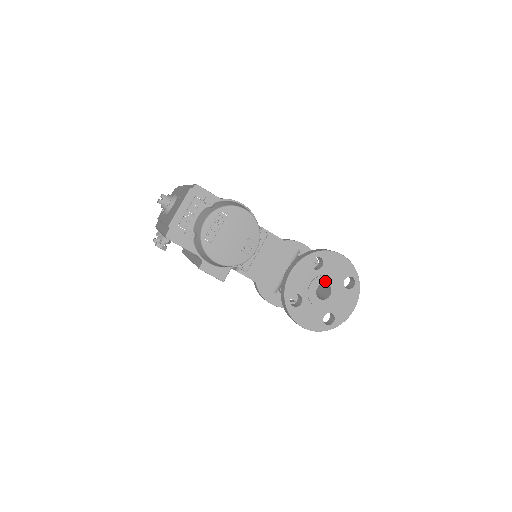
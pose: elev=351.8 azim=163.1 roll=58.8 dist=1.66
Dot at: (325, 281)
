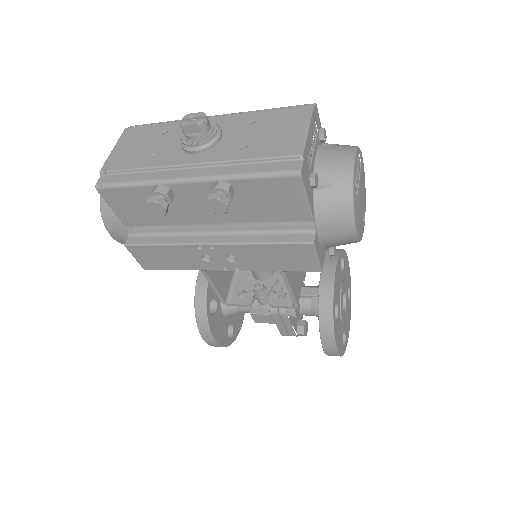
Dot at: (345, 288)
